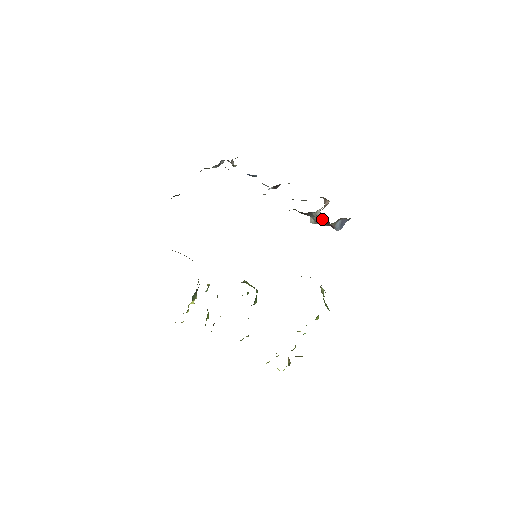
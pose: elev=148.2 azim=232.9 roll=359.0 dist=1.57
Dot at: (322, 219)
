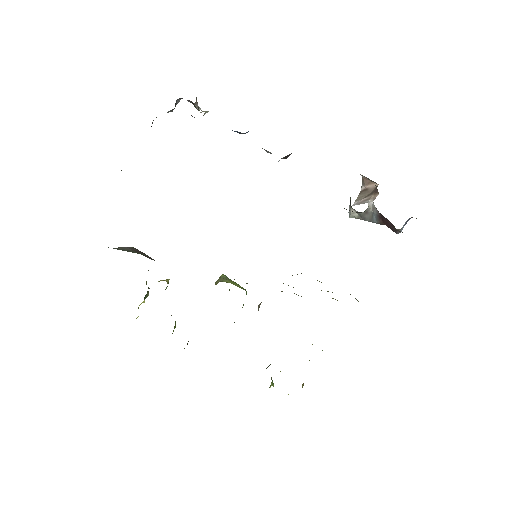
Dot at: (375, 216)
